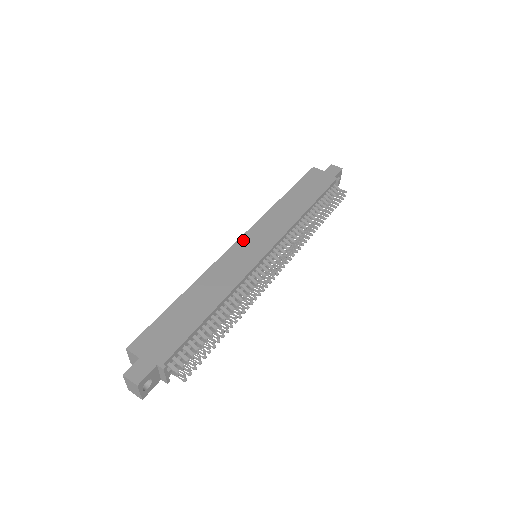
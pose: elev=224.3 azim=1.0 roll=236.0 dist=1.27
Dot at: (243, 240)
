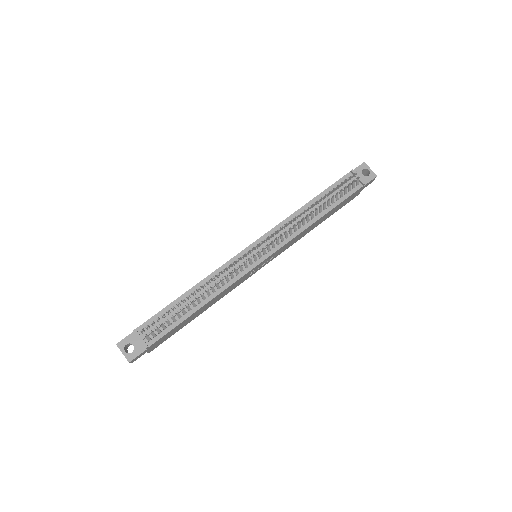
Dot at: occluded
